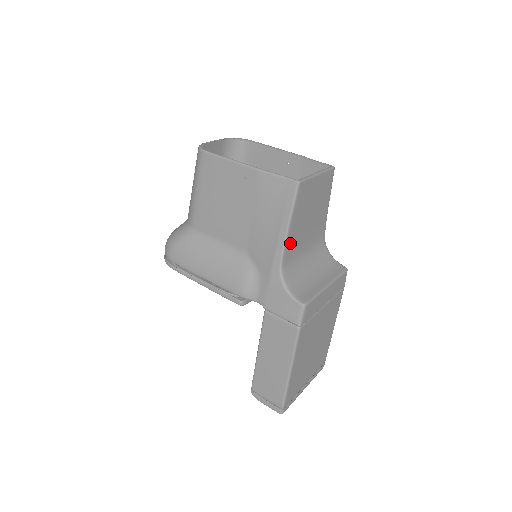
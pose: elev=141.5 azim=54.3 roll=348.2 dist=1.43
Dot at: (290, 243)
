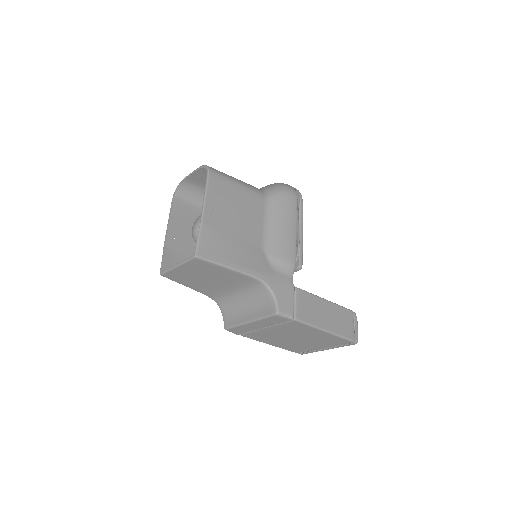
Dot at: (204, 291)
